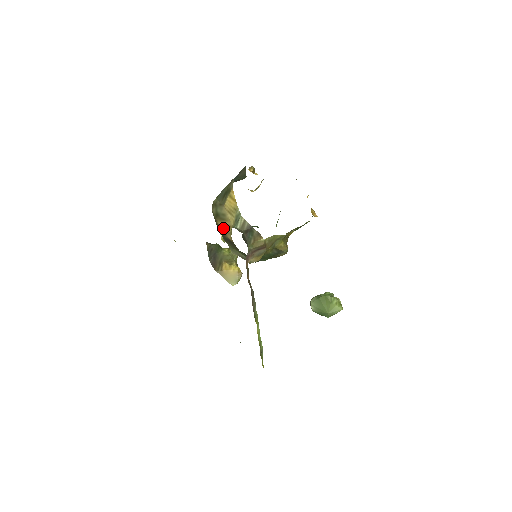
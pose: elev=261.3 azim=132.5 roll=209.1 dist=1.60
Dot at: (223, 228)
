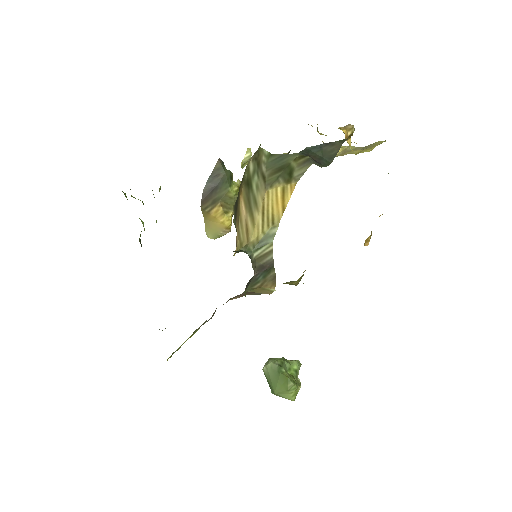
Dot at: (240, 217)
